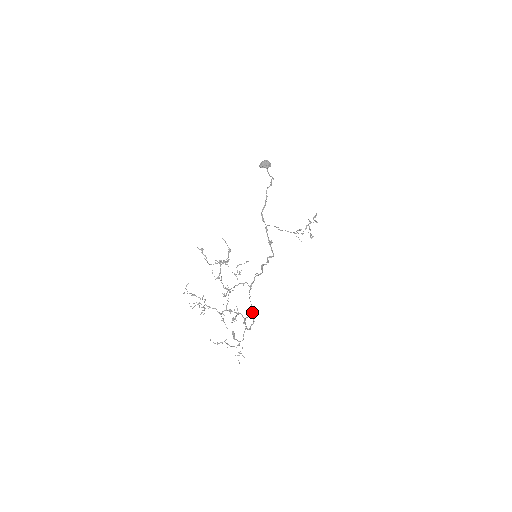
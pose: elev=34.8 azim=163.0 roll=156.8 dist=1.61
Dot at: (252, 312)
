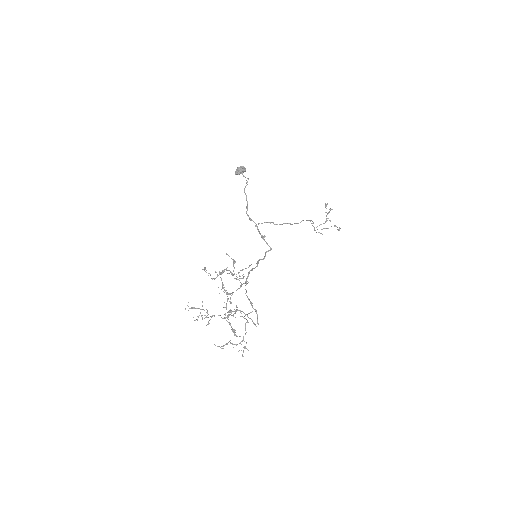
Dot at: (251, 305)
